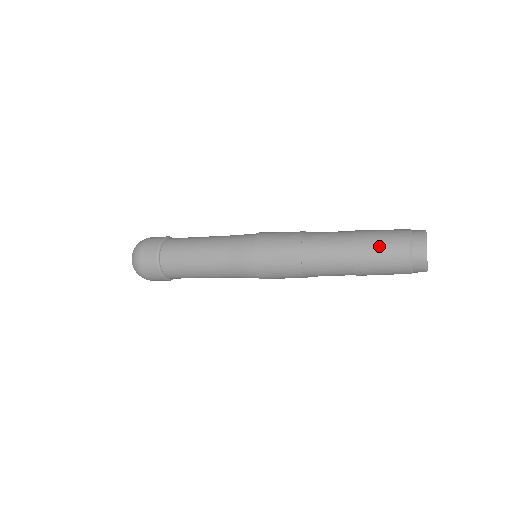
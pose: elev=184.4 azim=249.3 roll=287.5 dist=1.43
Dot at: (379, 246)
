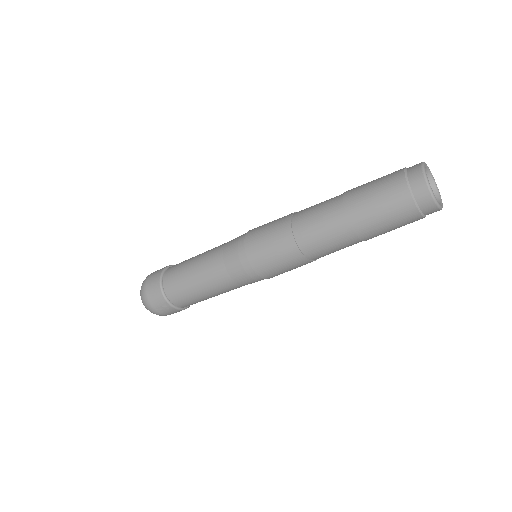
Dot at: (372, 181)
